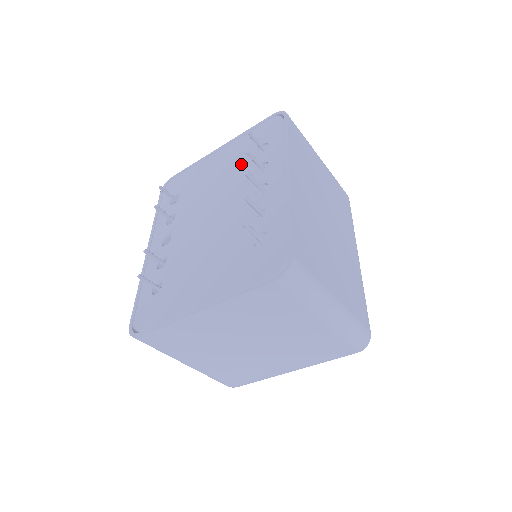
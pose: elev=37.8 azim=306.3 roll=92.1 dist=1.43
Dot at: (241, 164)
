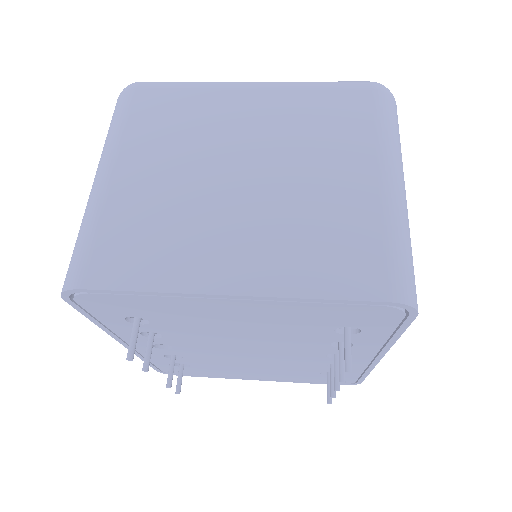
Dot at: (300, 333)
